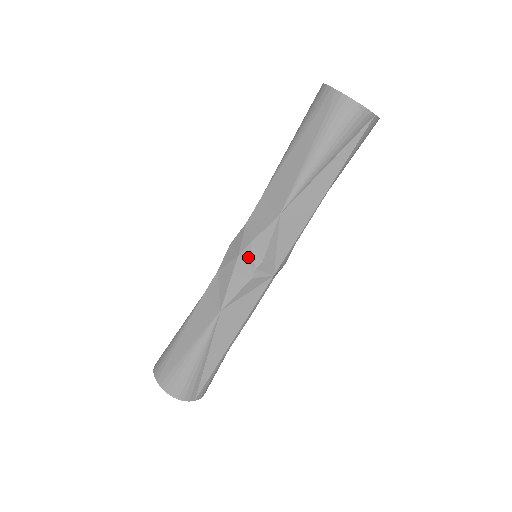
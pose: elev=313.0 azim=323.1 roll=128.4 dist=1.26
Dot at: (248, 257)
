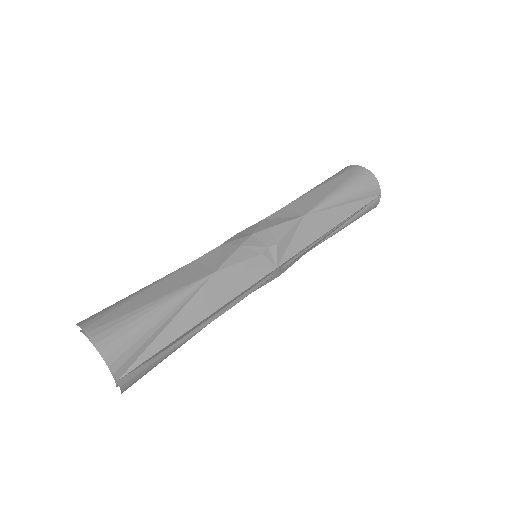
Dot at: (263, 237)
